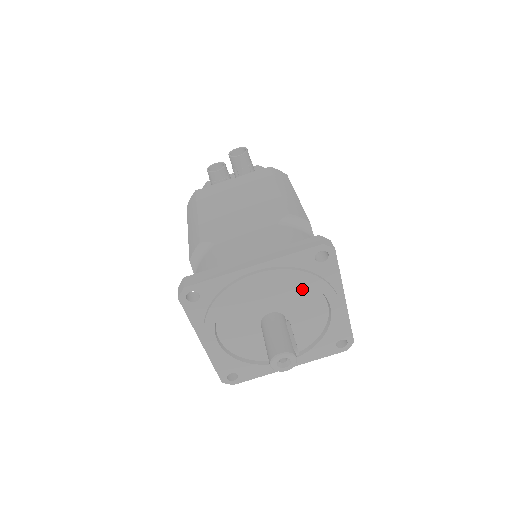
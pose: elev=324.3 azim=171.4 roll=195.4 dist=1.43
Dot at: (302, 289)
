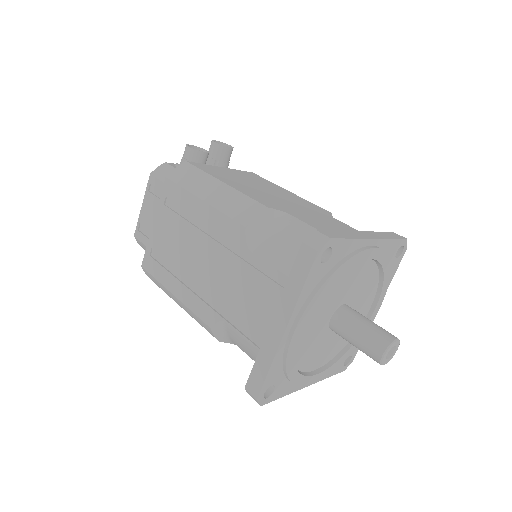
Dot at: (372, 283)
